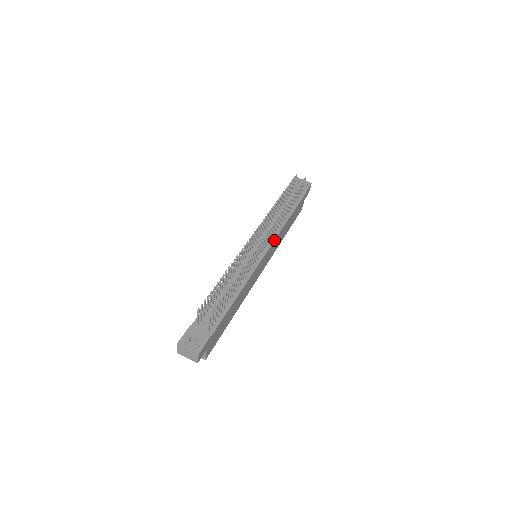
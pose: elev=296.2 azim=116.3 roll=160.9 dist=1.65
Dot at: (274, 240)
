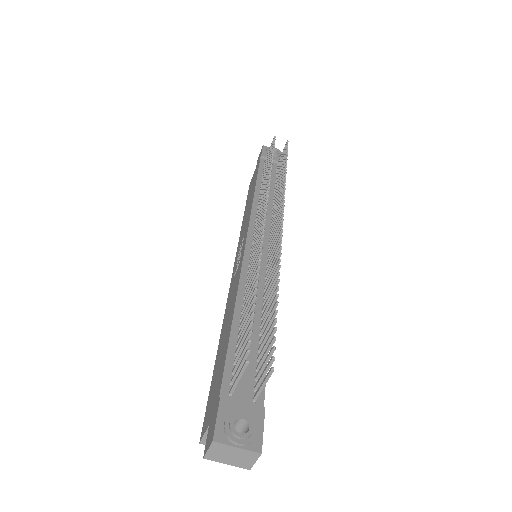
Dot at: occluded
